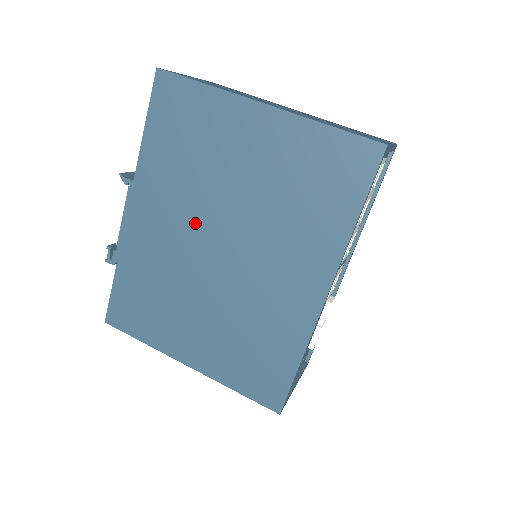
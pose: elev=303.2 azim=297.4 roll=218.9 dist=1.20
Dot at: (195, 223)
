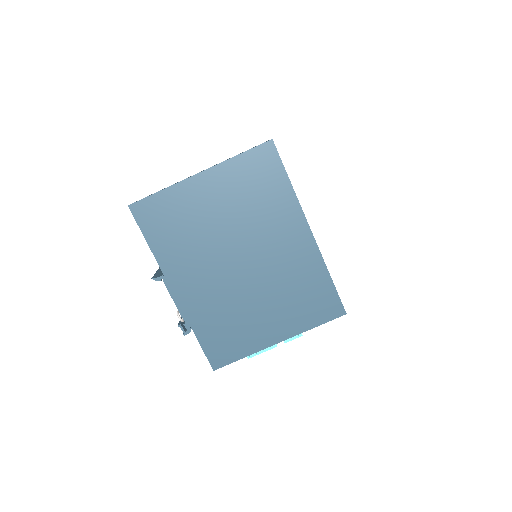
Dot at: (216, 262)
